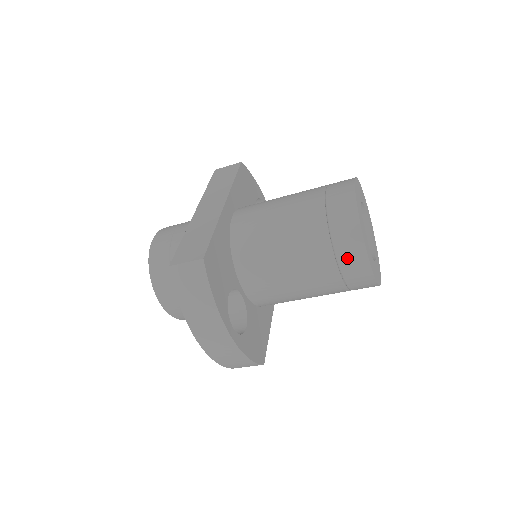
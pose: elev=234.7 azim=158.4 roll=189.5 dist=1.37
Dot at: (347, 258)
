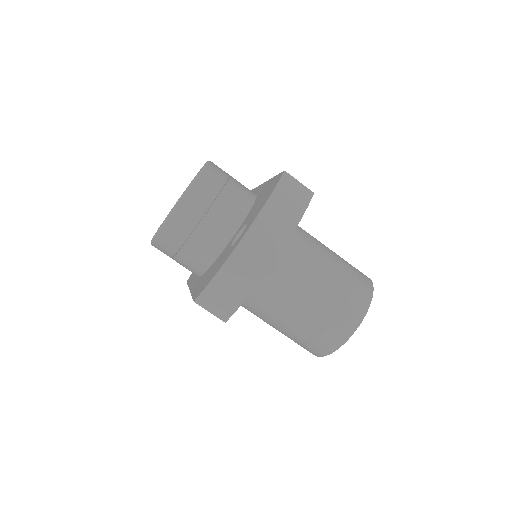
Dot at: (353, 304)
